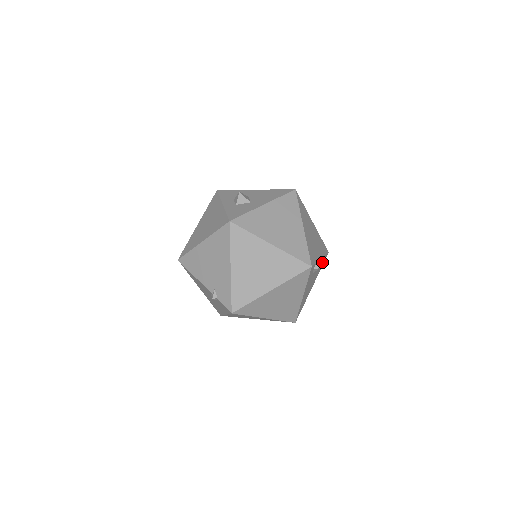
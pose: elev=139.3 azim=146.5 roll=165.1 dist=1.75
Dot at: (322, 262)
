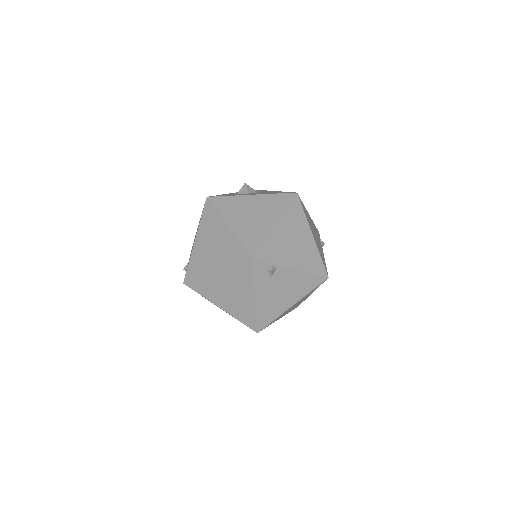
Dot at: (308, 280)
